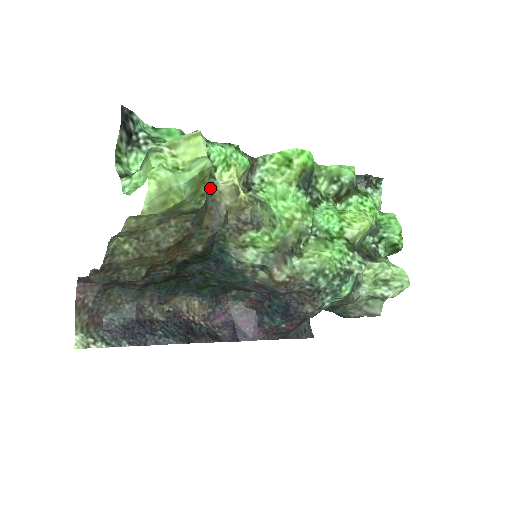
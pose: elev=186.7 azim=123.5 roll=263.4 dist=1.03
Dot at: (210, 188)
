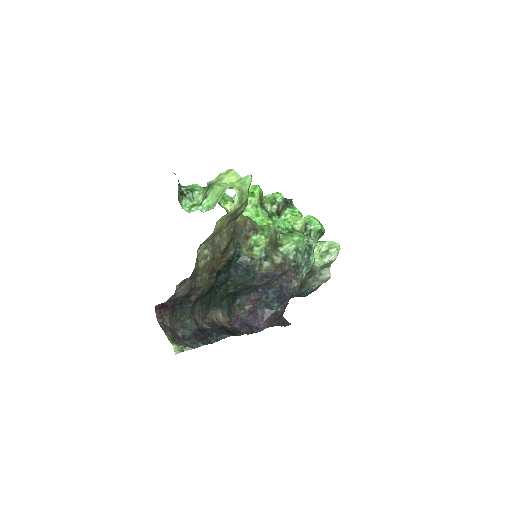
Dot at: (227, 212)
